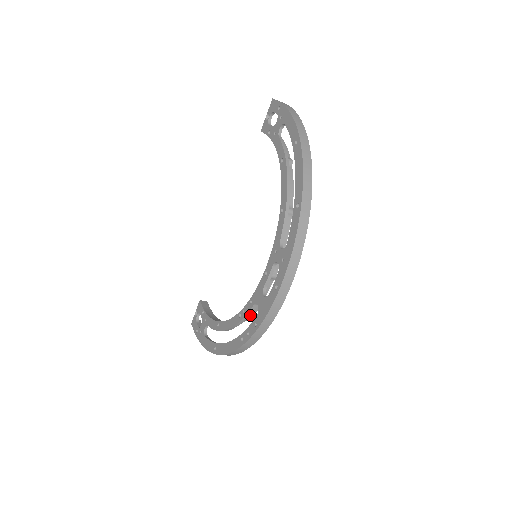
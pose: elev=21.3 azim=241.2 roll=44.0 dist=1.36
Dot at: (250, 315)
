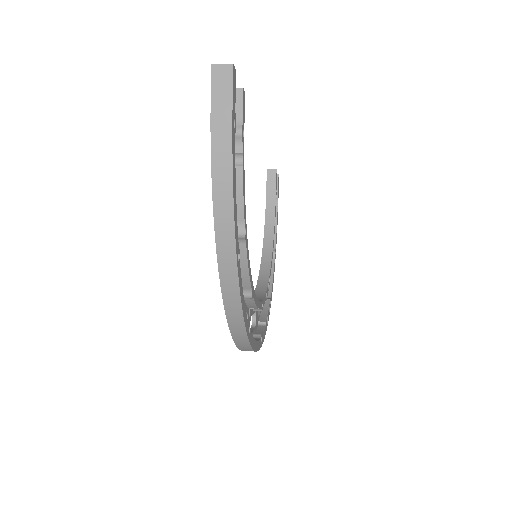
Dot at: occluded
